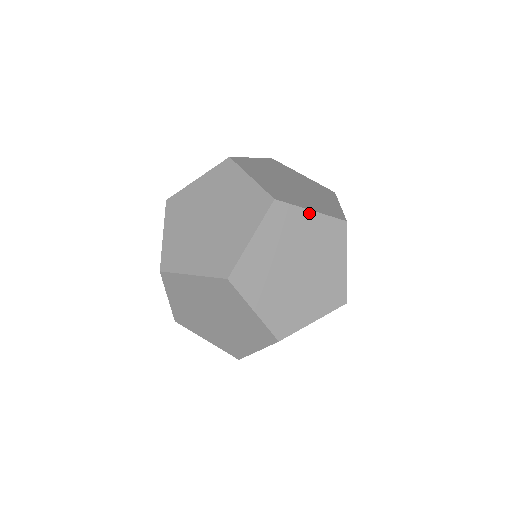
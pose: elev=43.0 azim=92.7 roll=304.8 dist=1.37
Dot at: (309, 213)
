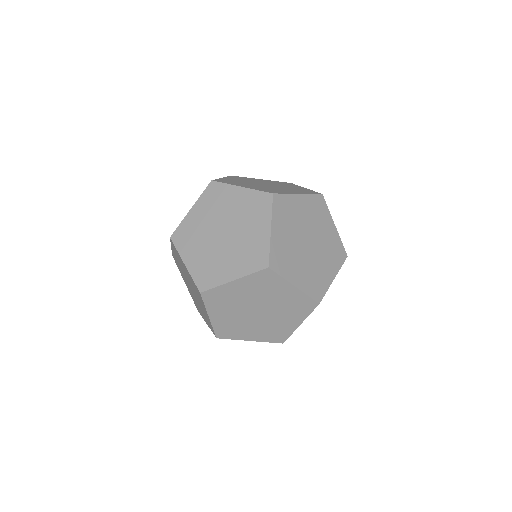
Dot at: (333, 224)
